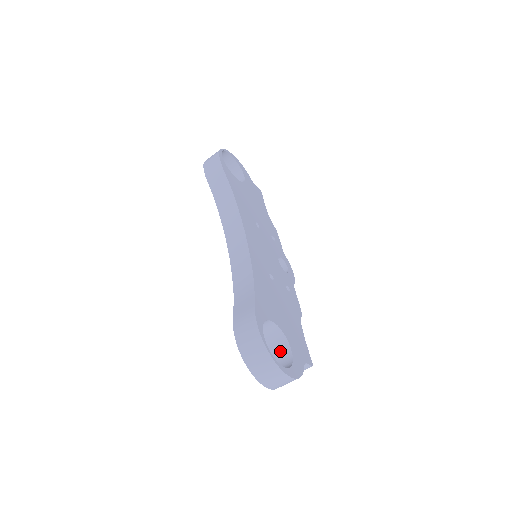
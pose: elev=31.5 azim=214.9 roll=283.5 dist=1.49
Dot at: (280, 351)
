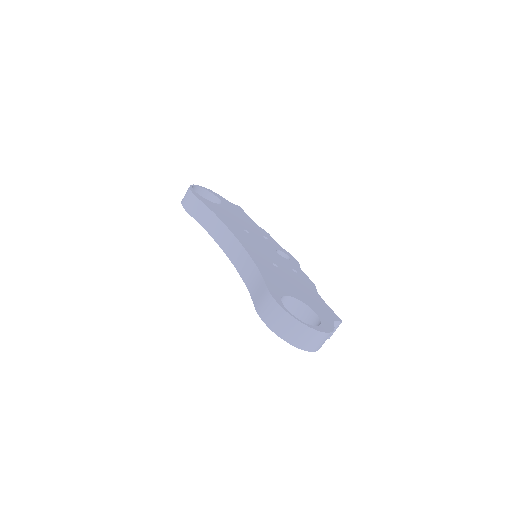
Dot at: (307, 319)
